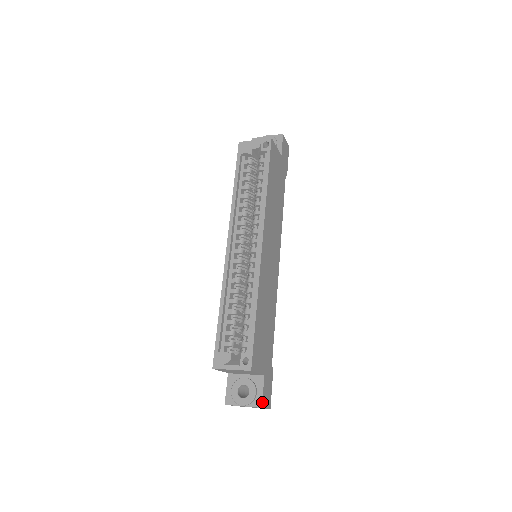
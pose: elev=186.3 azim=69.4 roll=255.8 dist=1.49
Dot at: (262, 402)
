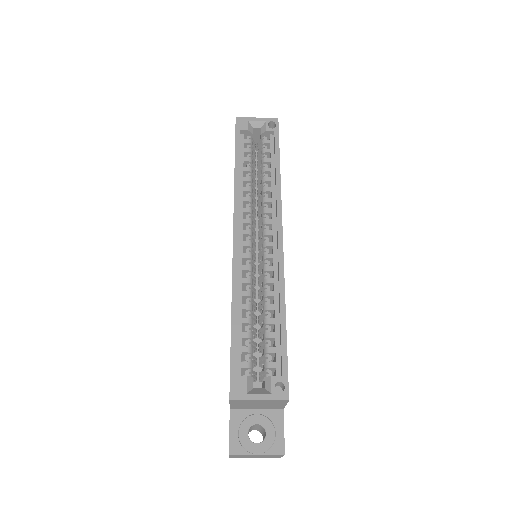
Dot at: (284, 447)
